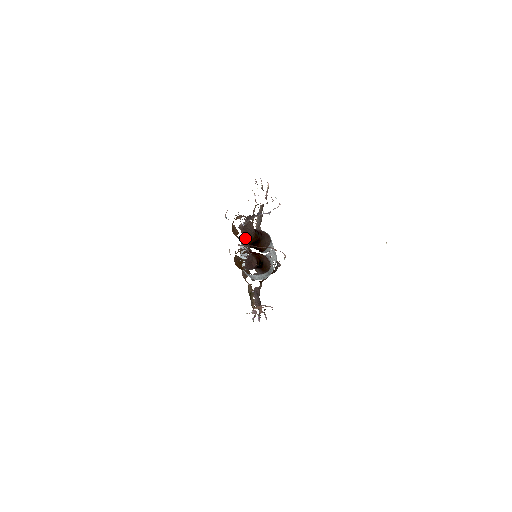
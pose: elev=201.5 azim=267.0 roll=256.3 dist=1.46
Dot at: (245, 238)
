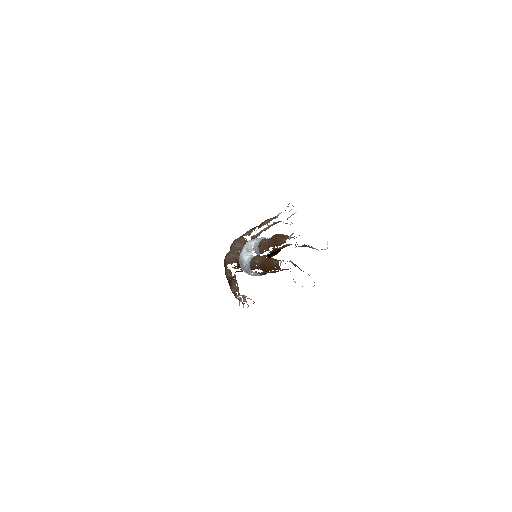
Dot at: (274, 248)
